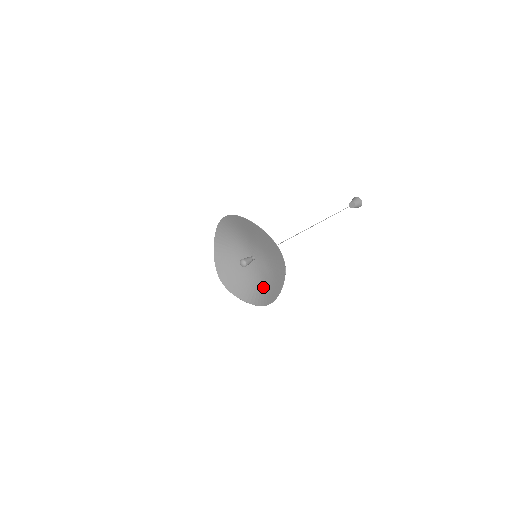
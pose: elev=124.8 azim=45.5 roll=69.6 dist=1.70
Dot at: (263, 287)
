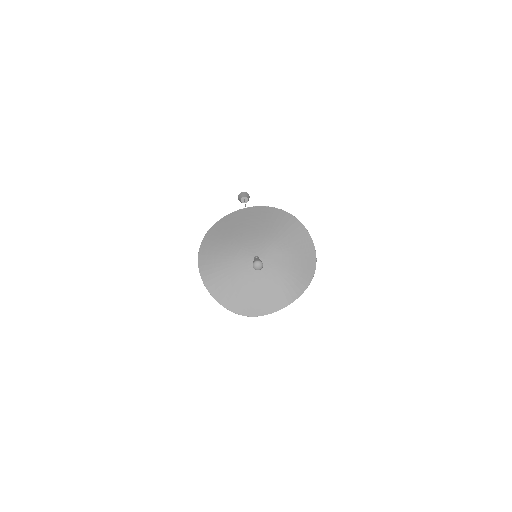
Dot at: (289, 274)
